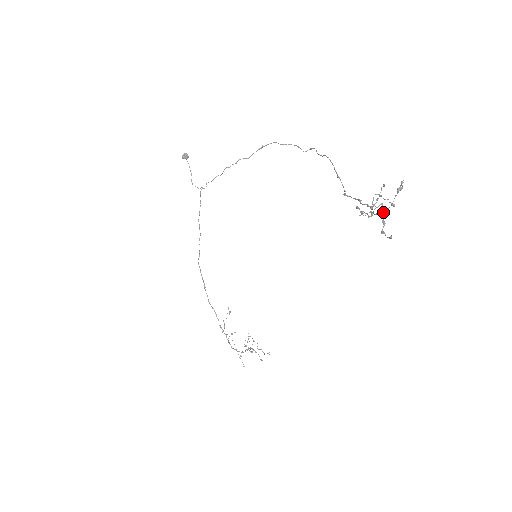
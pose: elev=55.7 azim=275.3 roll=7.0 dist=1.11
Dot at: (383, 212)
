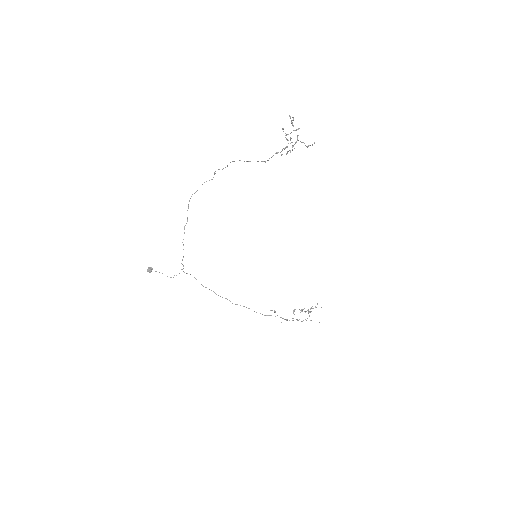
Dot at: (297, 139)
